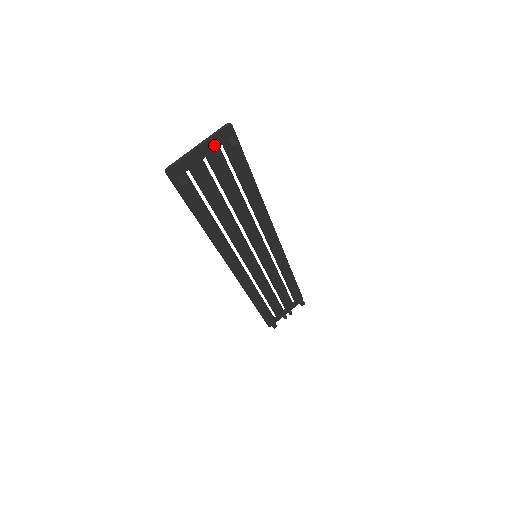
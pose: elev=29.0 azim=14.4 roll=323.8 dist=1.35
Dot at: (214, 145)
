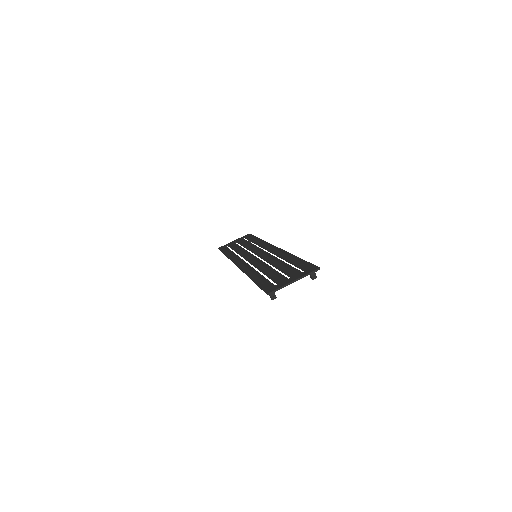
Dot at: occluded
